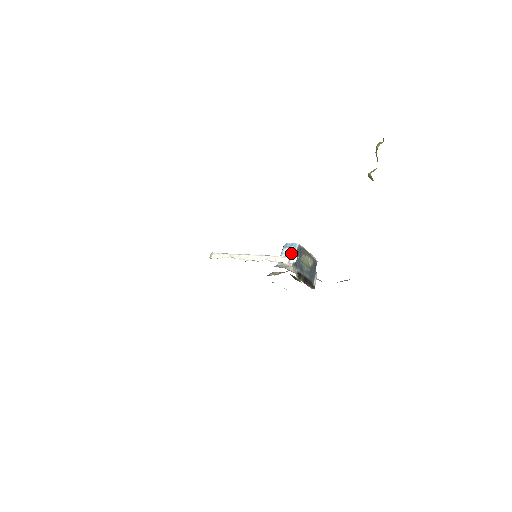
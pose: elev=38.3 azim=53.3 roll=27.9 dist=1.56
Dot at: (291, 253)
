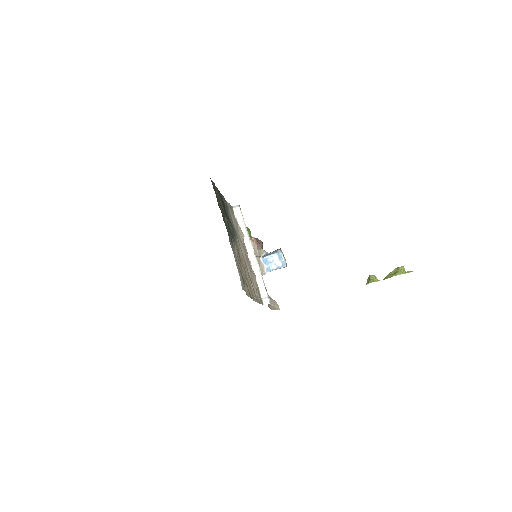
Dot at: (276, 266)
